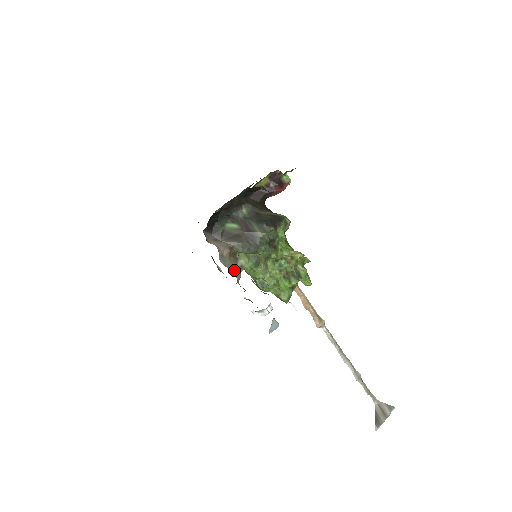
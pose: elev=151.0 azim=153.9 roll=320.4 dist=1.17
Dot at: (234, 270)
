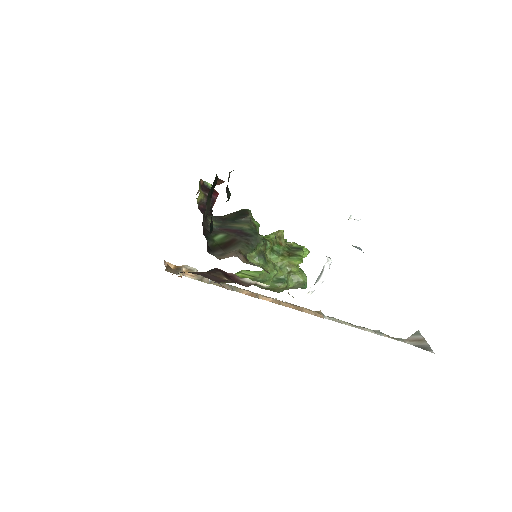
Dot at: (262, 267)
